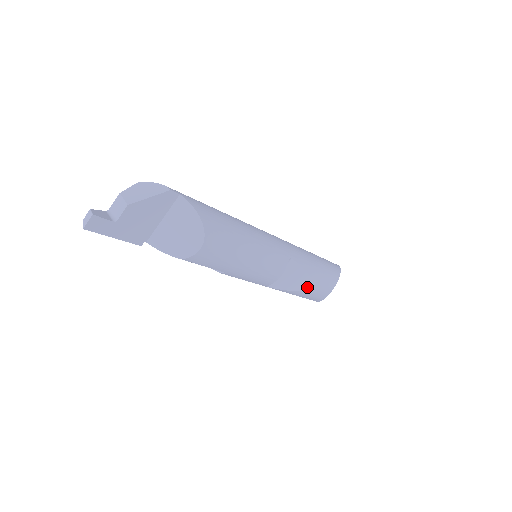
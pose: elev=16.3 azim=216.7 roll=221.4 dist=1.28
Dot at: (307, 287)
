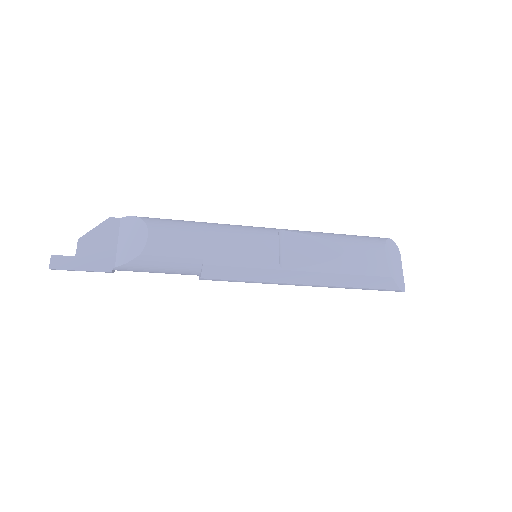
Dot at: (337, 253)
